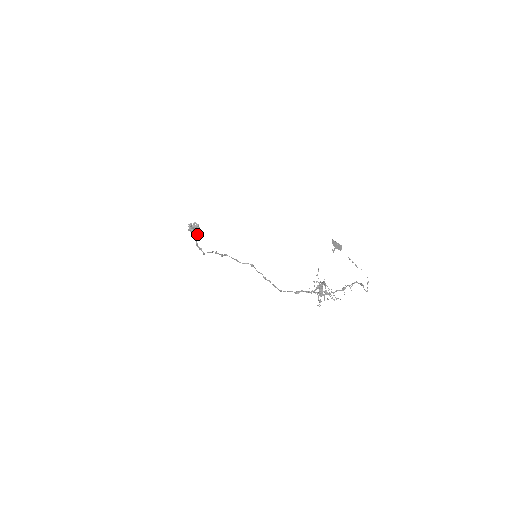
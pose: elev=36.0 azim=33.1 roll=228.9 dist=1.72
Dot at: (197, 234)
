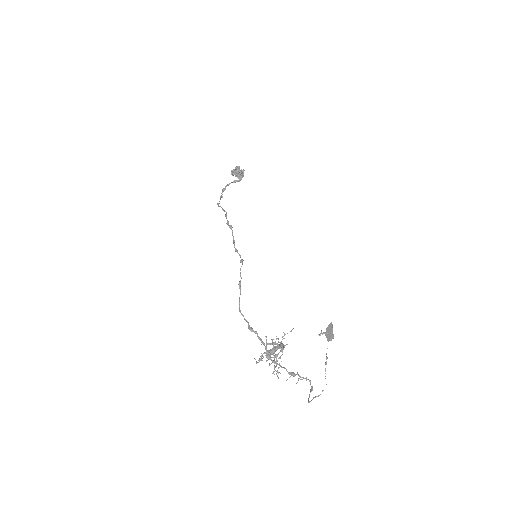
Dot at: (234, 181)
